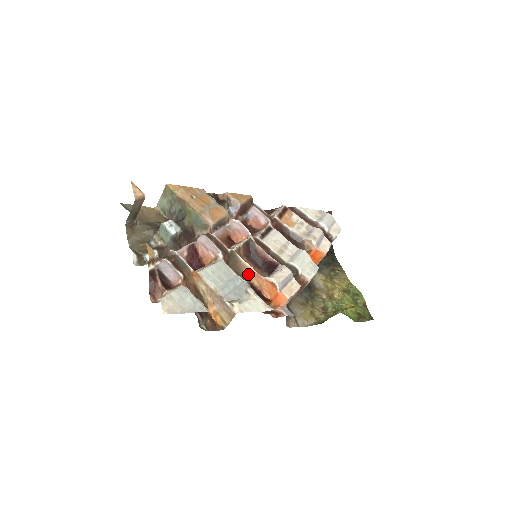
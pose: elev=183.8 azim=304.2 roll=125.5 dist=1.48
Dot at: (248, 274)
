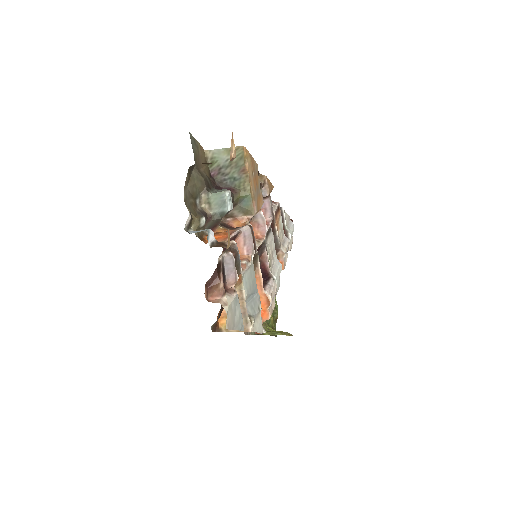
Dot at: occluded
